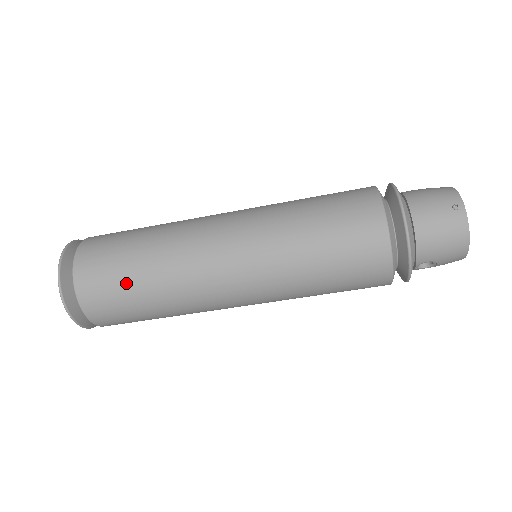
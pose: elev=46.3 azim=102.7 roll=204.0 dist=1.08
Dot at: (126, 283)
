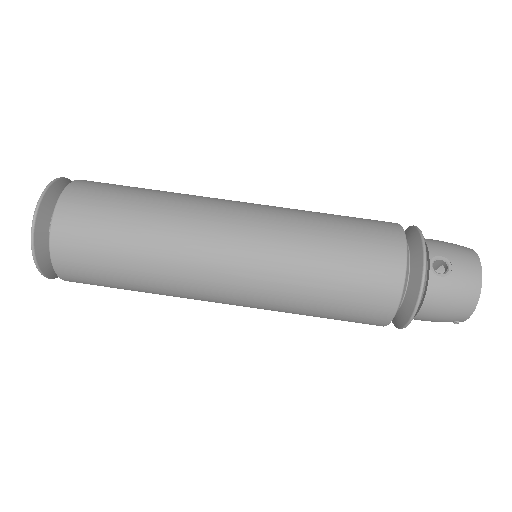
Dot at: (135, 187)
